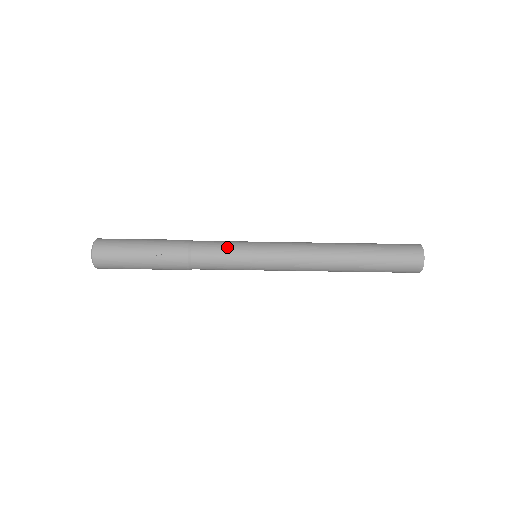
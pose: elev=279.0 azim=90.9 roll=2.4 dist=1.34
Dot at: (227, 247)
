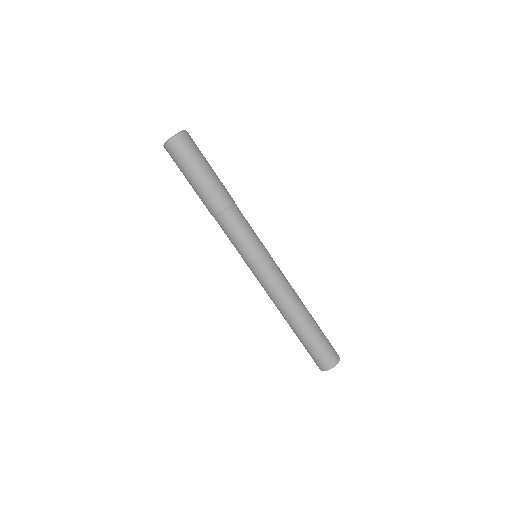
Dot at: (248, 234)
